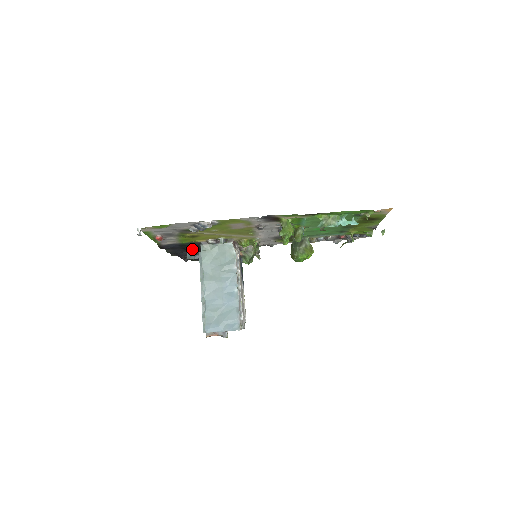
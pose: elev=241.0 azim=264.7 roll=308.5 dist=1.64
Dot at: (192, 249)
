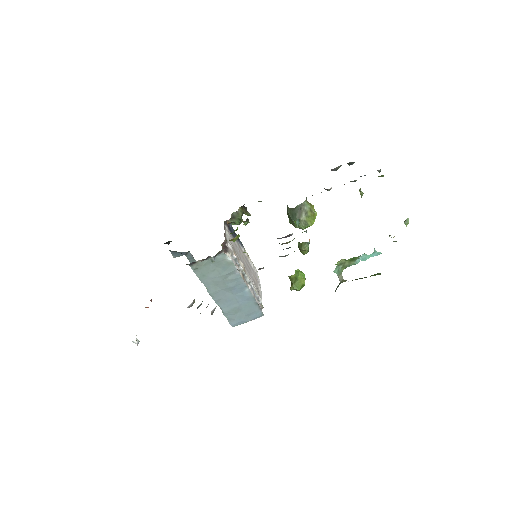
Dot at: occluded
